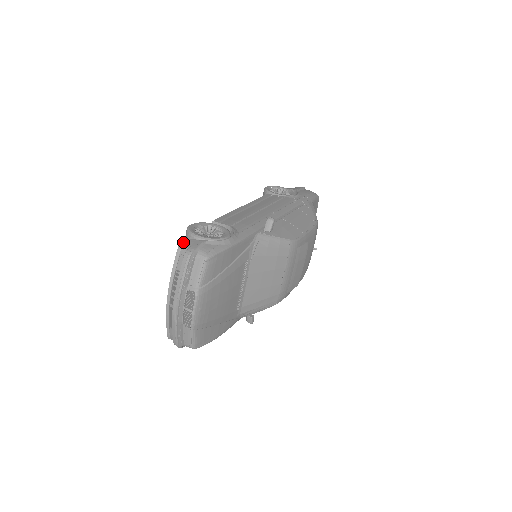
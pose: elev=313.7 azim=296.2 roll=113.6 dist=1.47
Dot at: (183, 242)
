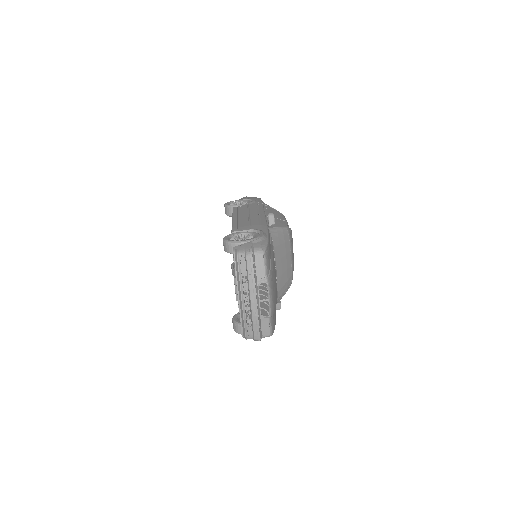
Dot at: (235, 249)
